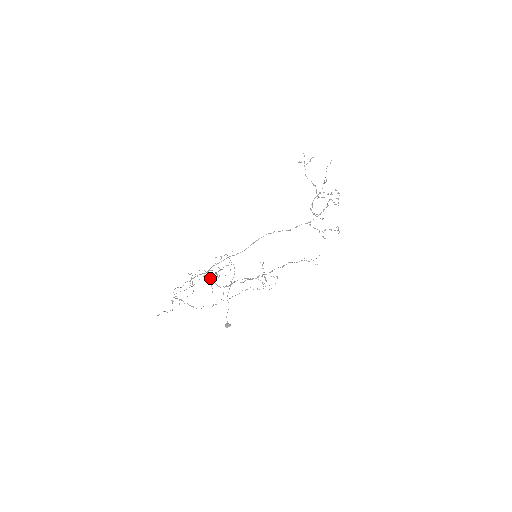
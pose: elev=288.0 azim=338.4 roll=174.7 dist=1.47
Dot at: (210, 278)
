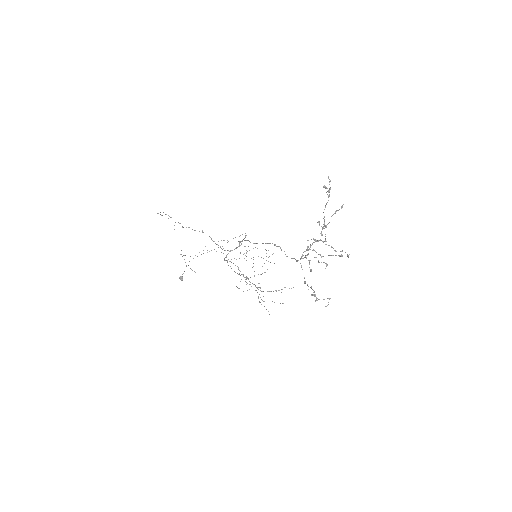
Dot at: (235, 248)
